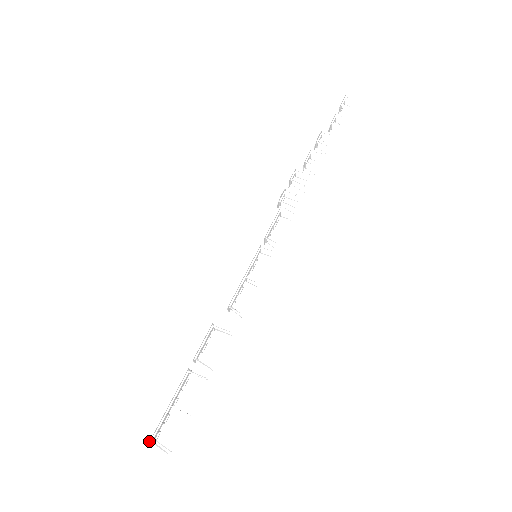
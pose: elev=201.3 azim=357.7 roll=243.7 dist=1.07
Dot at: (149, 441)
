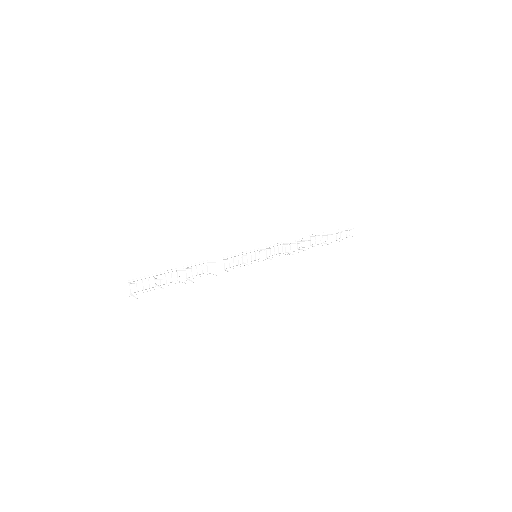
Dot at: (128, 280)
